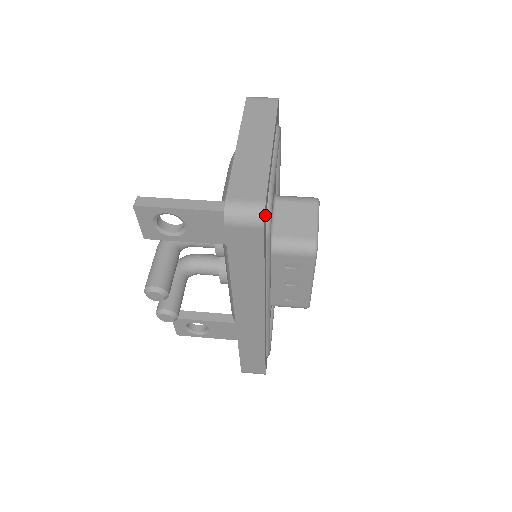
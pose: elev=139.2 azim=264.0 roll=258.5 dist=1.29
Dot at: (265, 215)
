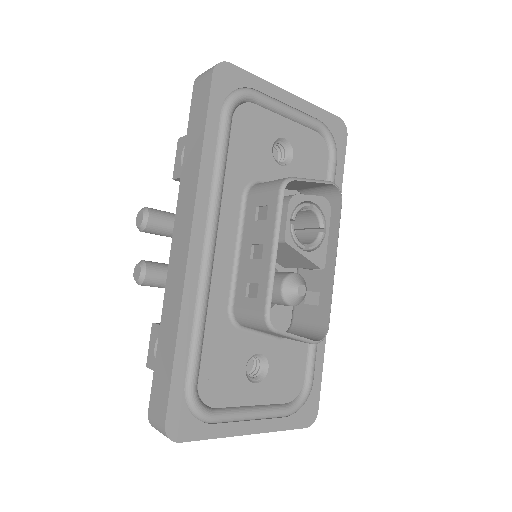
Dot at: (225, 74)
